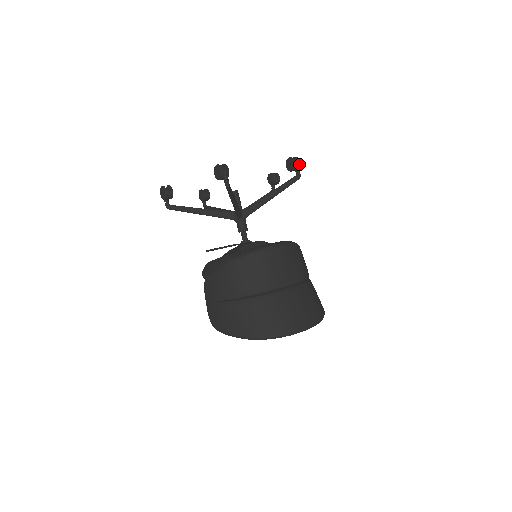
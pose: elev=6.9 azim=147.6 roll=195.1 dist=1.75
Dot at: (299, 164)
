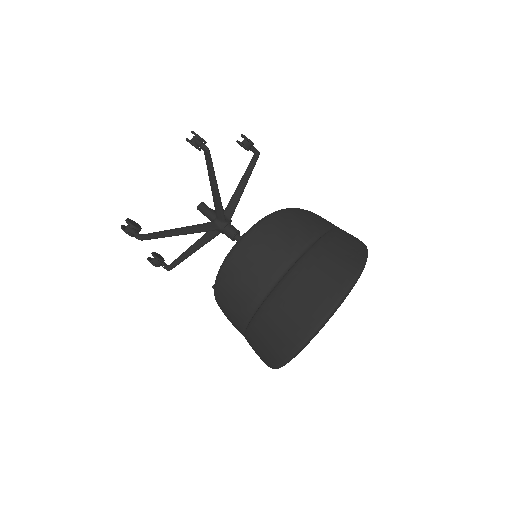
Dot at: (196, 137)
